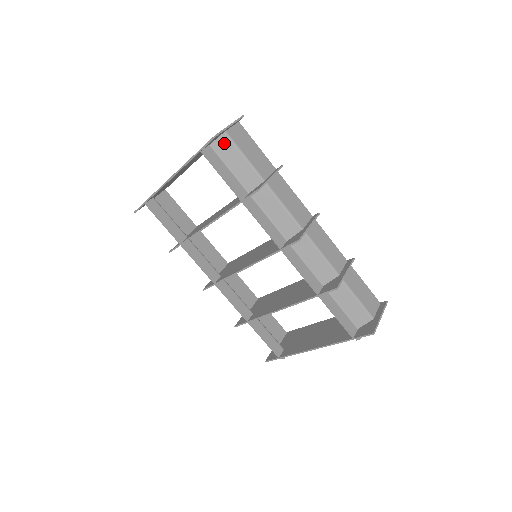
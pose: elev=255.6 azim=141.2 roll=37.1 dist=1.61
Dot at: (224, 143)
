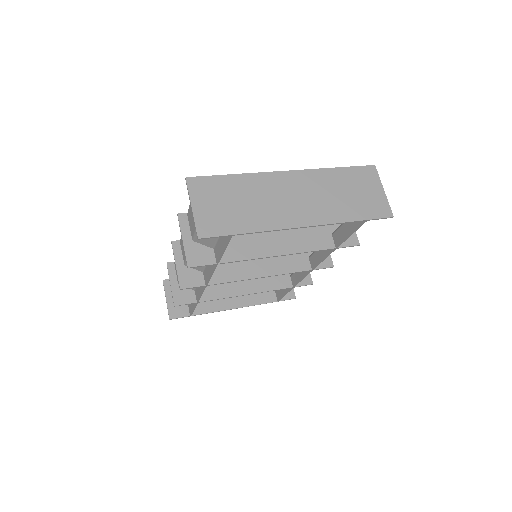
Dot at: occluded
